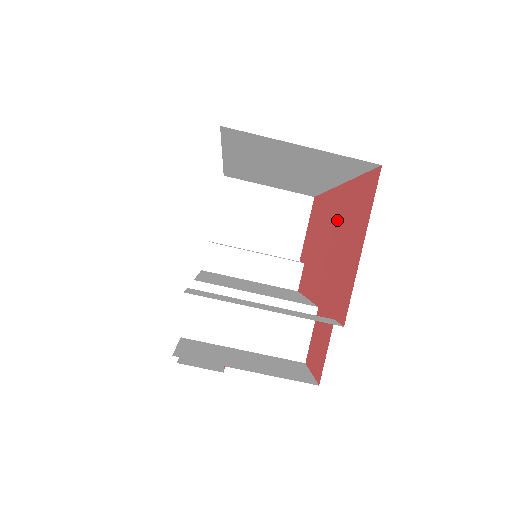
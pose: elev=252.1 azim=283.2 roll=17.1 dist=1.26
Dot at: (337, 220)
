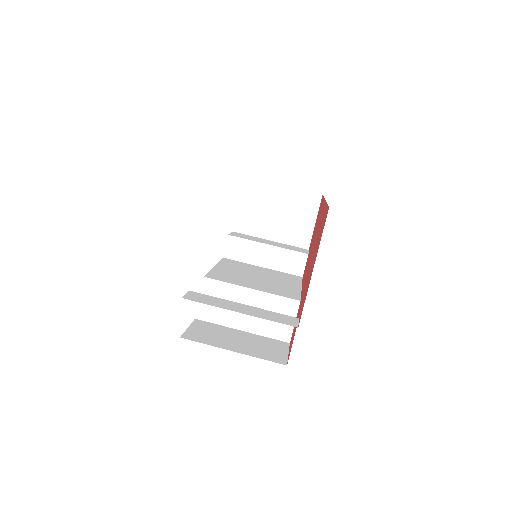
Dot at: occluded
